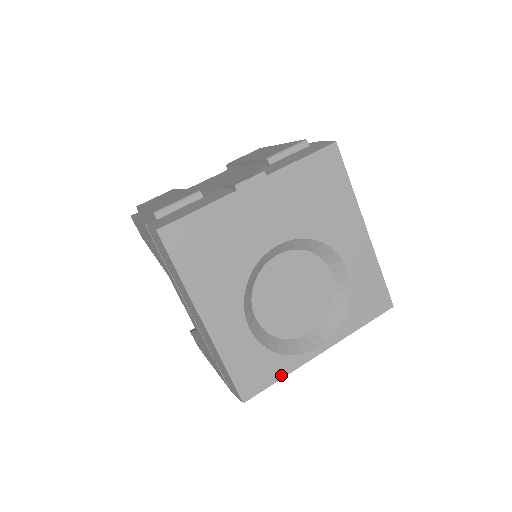
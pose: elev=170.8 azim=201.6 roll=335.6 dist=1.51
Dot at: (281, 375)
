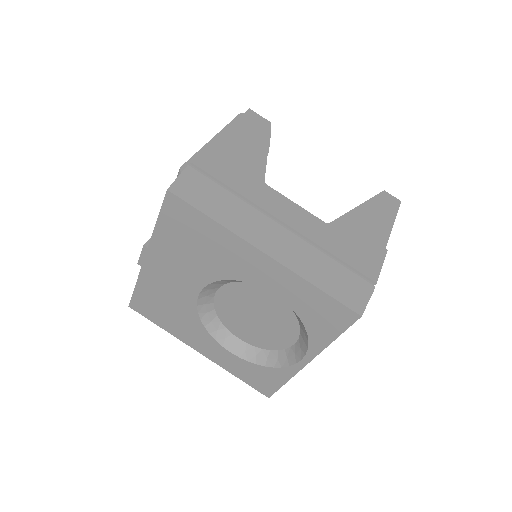
Dot at: (283, 381)
